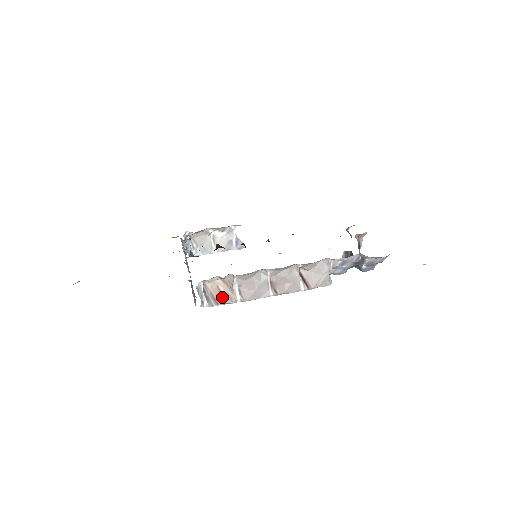
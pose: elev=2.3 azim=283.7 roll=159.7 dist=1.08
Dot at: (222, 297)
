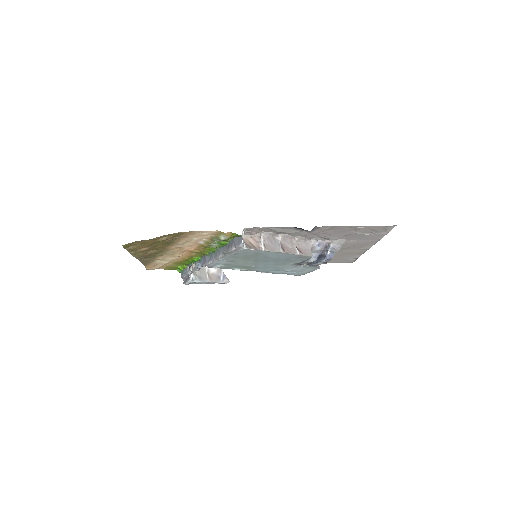
Dot at: (253, 246)
